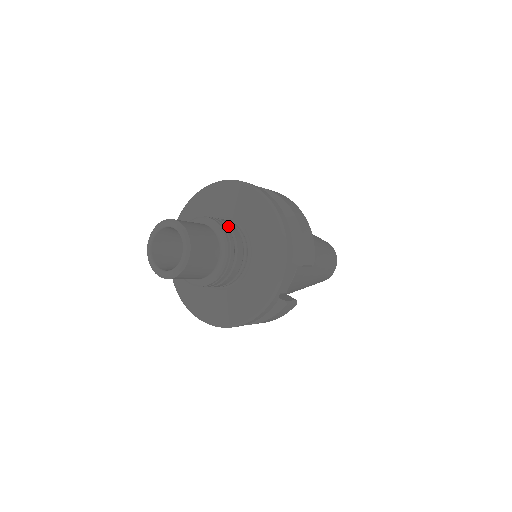
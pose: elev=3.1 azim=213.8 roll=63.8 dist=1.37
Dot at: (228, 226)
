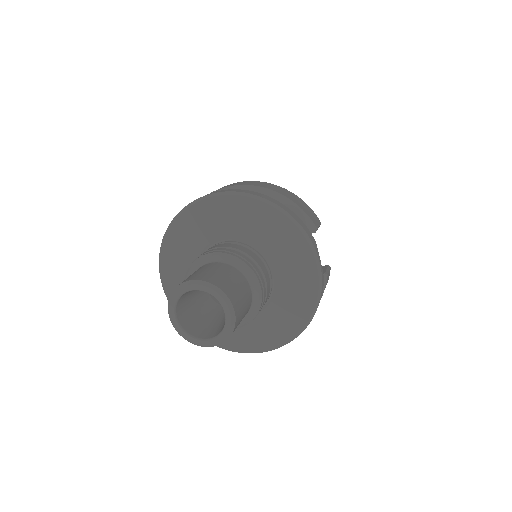
Dot at: (229, 248)
